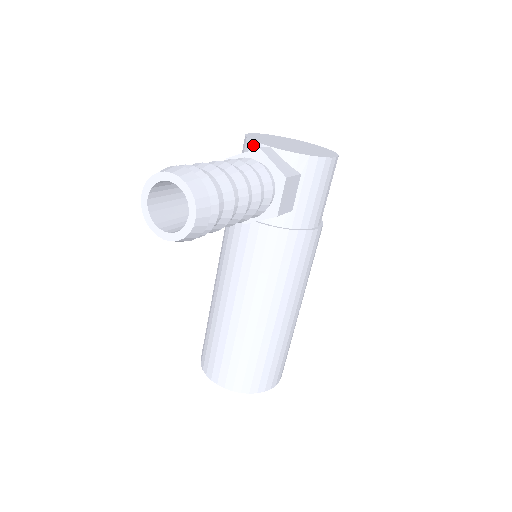
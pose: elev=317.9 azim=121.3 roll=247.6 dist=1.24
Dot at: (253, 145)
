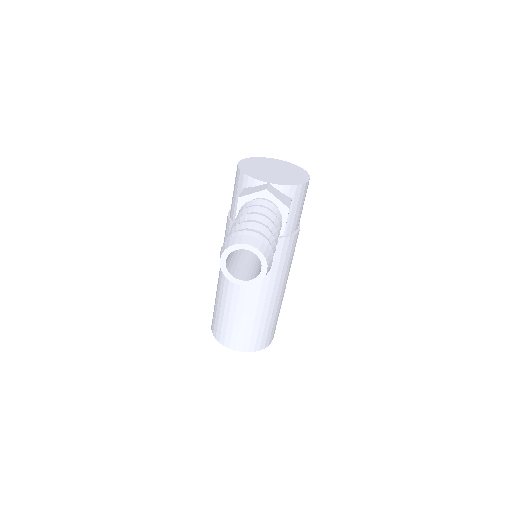
Dot at: (253, 181)
